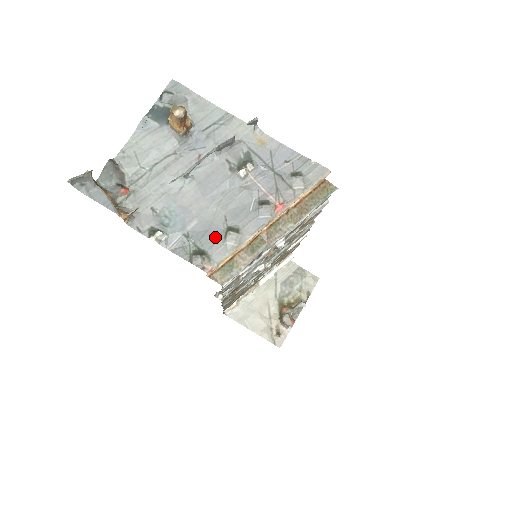
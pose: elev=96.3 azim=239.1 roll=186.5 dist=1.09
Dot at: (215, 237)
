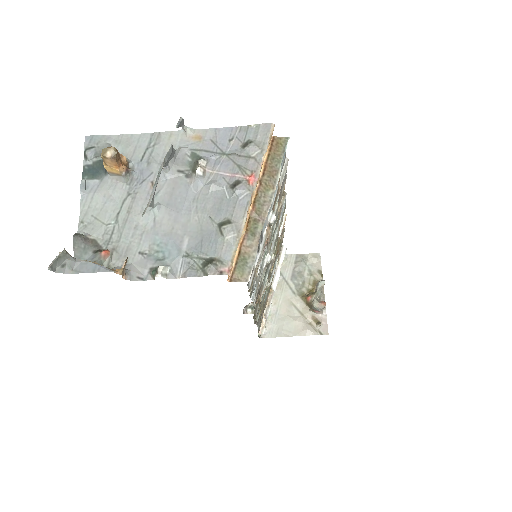
Dot at: (213, 240)
